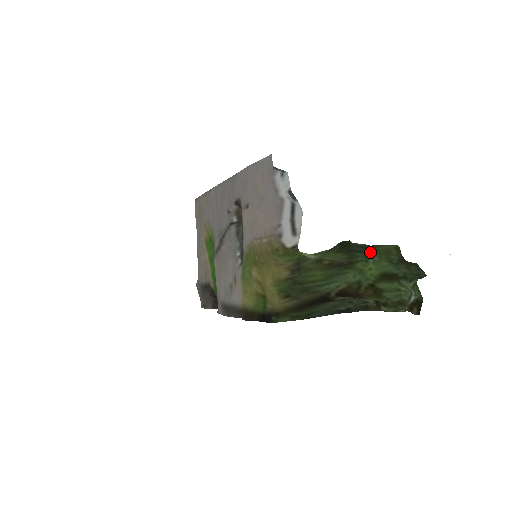
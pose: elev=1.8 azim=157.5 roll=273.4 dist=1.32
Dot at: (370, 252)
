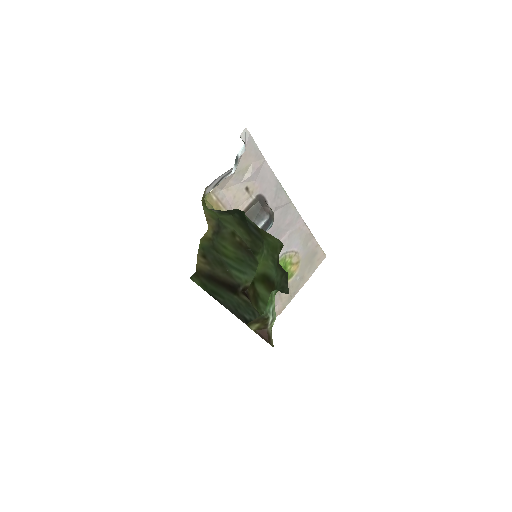
Dot at: (264, 242)
